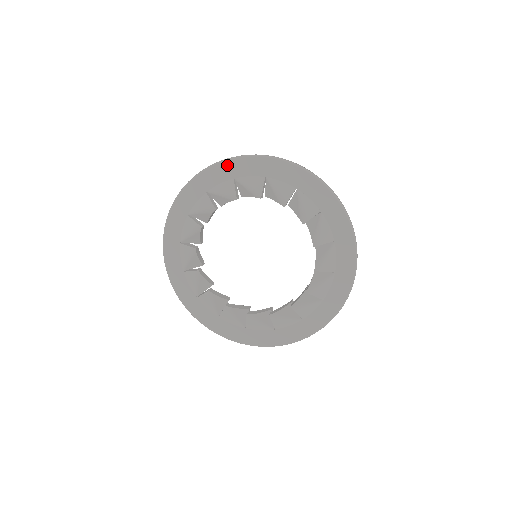
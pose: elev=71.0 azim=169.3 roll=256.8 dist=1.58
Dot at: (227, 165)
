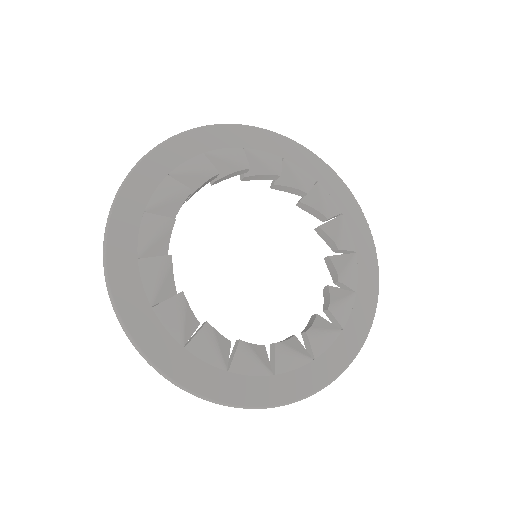
Dot at: (190, 137)
